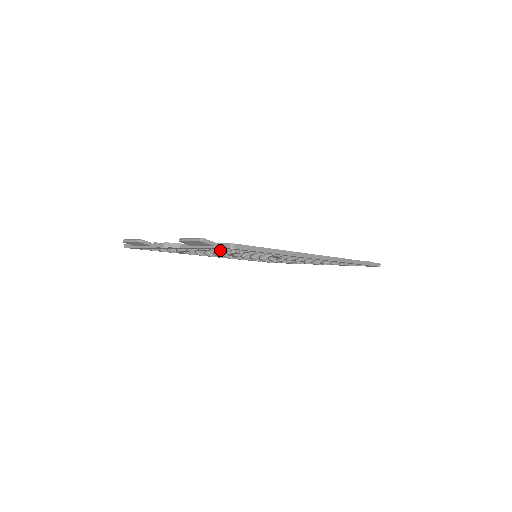
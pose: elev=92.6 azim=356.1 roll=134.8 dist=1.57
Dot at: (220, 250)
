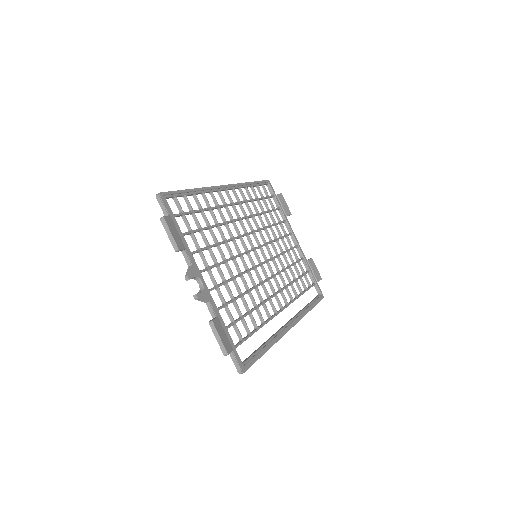
Dot at: occluded
